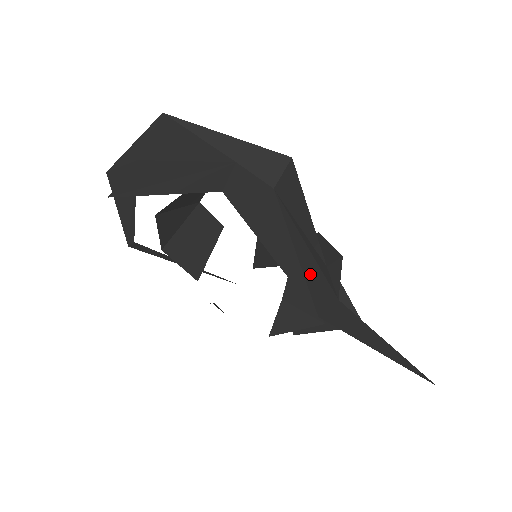
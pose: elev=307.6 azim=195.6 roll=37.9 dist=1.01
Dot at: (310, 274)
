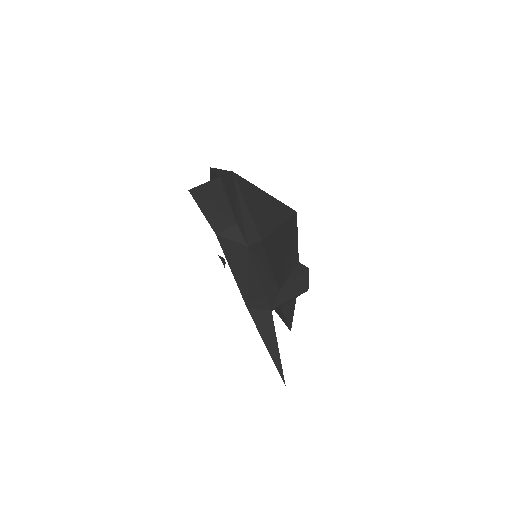
Dot at: (253, 290)
